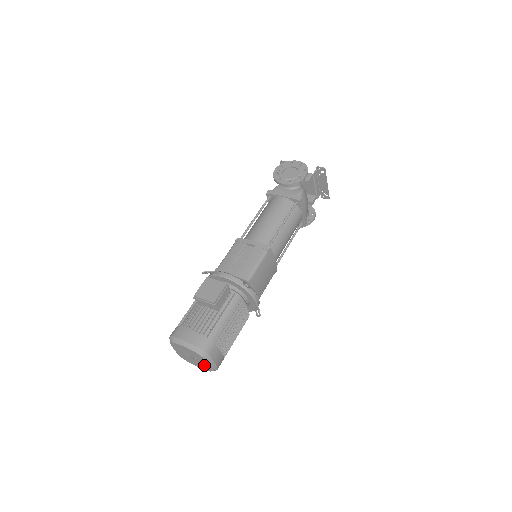
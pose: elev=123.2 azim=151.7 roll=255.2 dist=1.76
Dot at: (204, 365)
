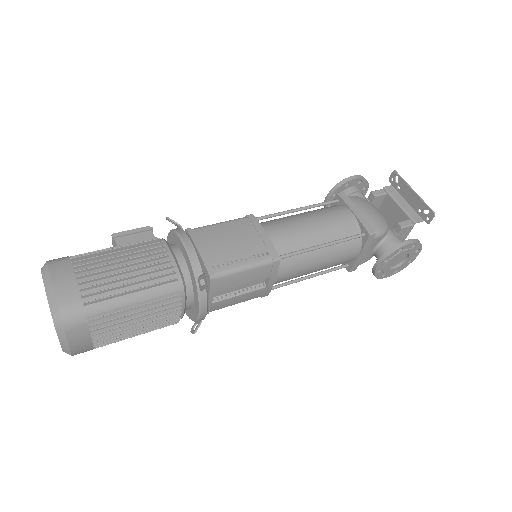
Dot at: occluded
